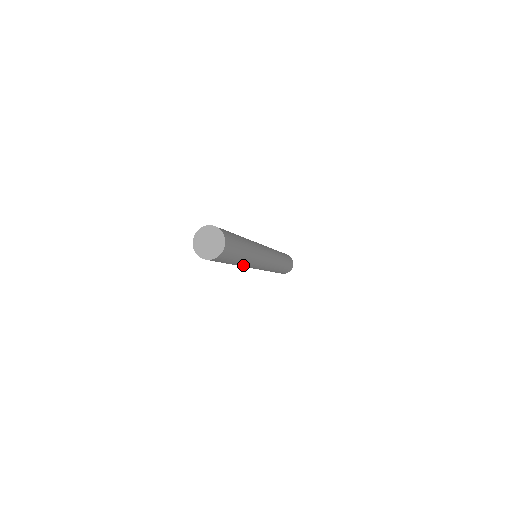
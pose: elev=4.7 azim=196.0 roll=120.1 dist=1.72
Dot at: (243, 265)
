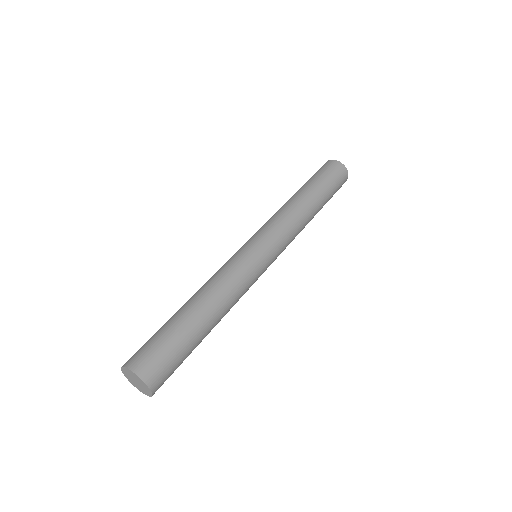
Dot at: occluded
